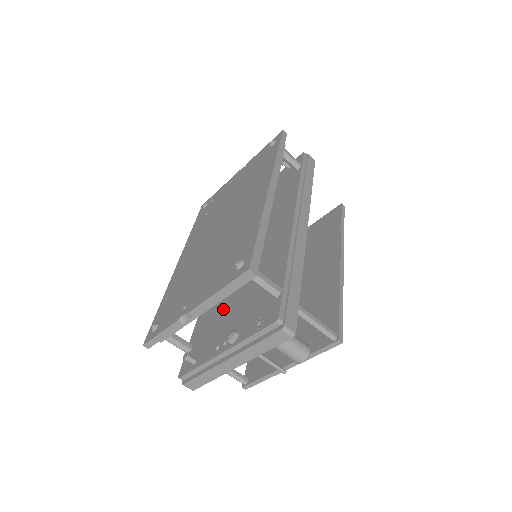
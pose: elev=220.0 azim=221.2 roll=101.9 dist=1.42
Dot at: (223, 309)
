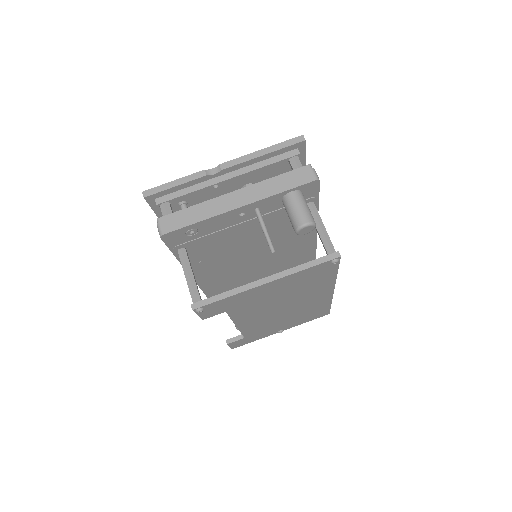
Dot at: occluded
